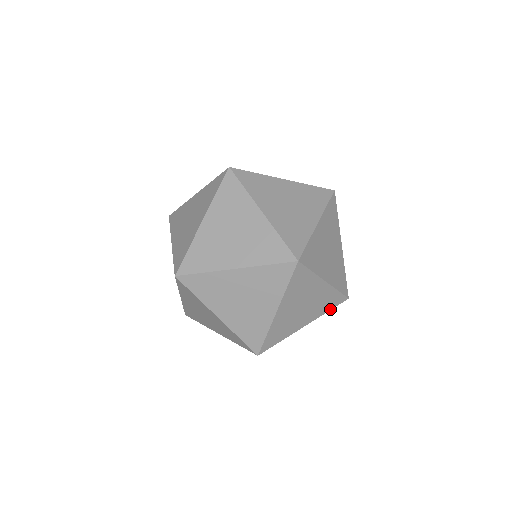
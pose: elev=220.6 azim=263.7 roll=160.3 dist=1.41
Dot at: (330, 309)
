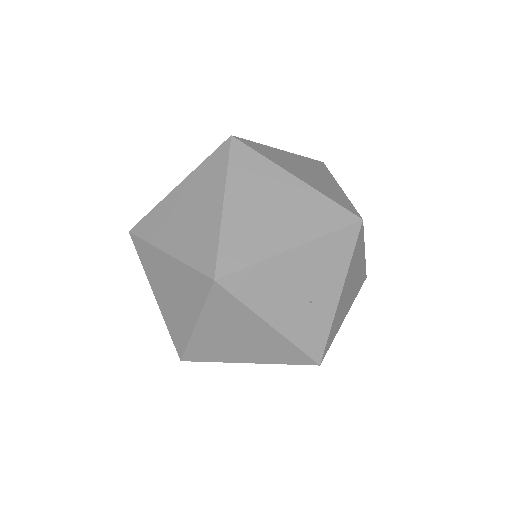
Dot at: occluded
